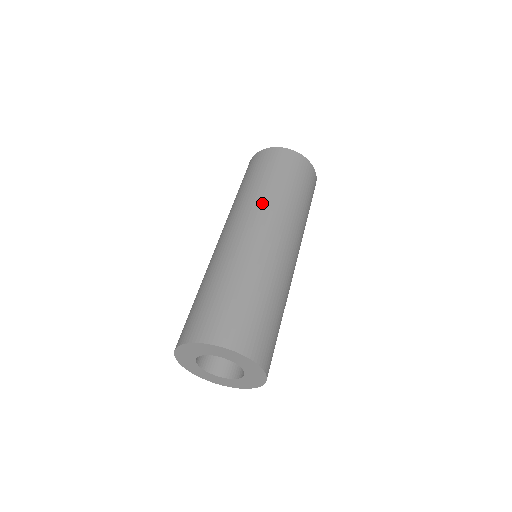
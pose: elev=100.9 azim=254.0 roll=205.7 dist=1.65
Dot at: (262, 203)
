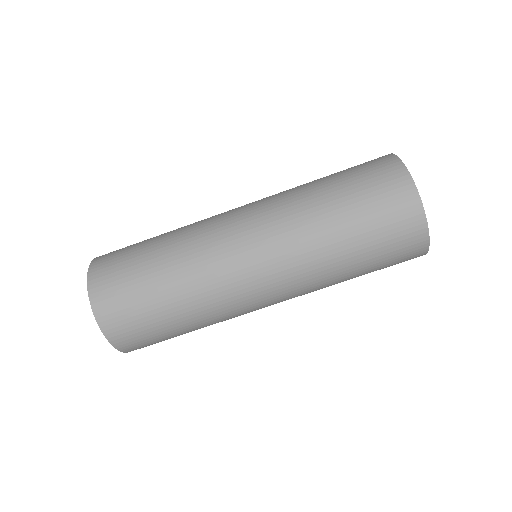
Dot at: (286, 209)
